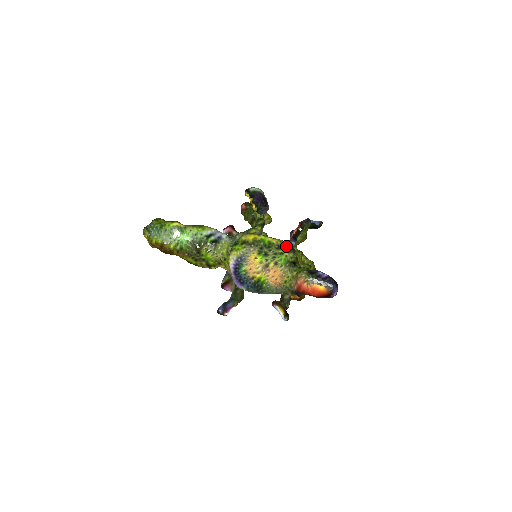
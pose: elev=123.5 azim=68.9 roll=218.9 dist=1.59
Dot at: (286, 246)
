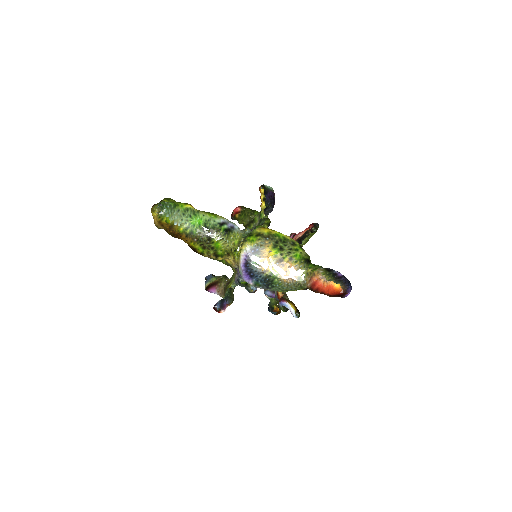
Dot at: (299, 244)
